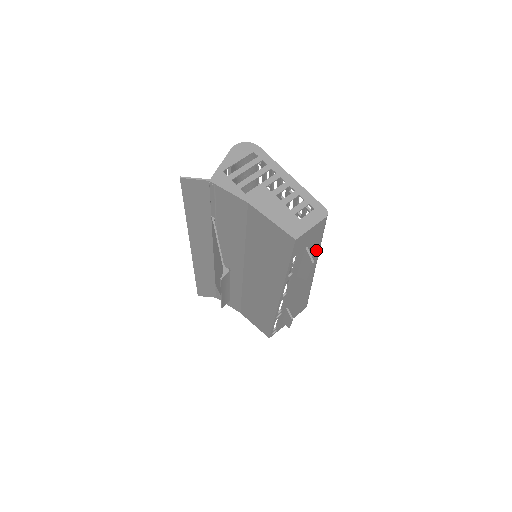
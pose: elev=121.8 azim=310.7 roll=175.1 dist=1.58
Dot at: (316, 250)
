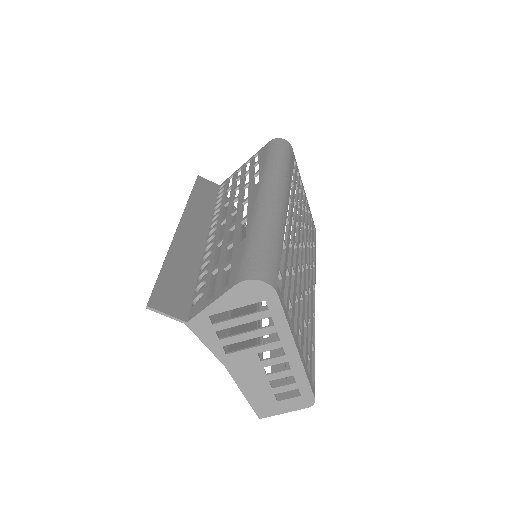
Dot at: occluded
